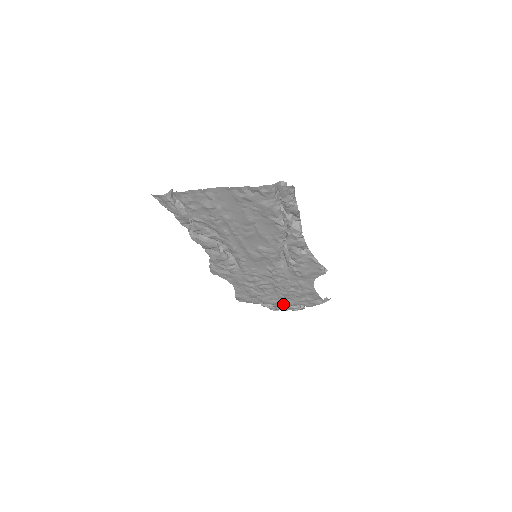
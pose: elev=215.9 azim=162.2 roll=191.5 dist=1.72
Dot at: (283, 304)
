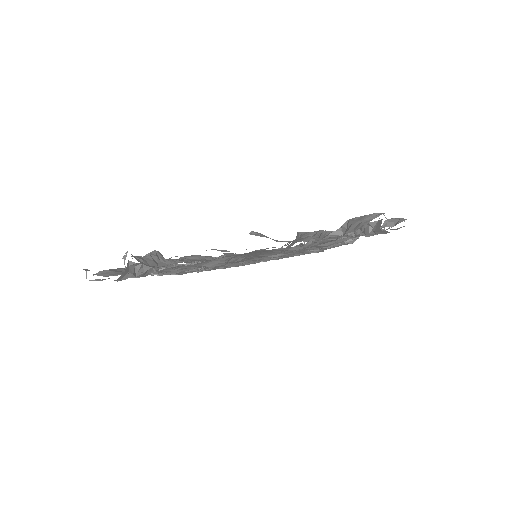
Dot at: occluded
